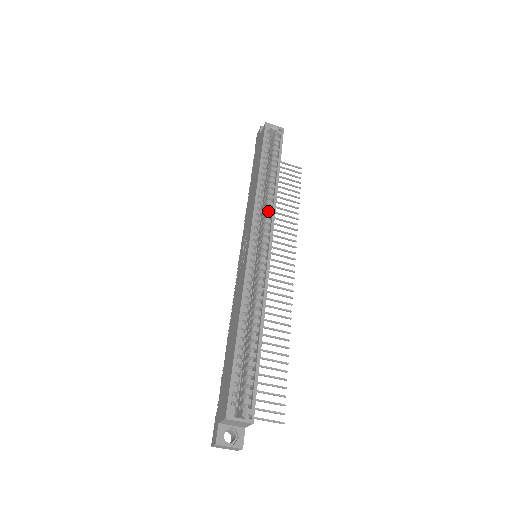
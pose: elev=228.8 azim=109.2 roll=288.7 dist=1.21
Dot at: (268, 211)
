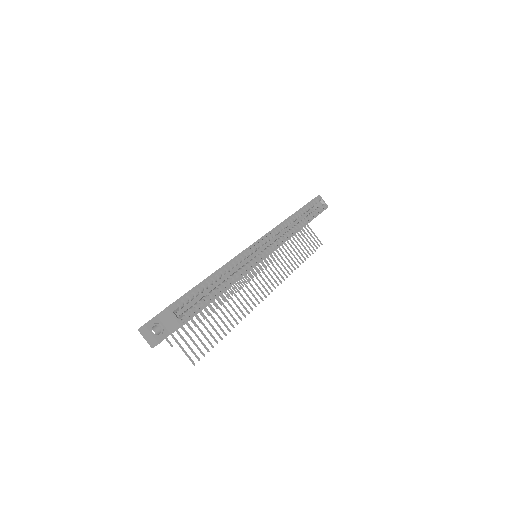
Dot at: (284, 236)
